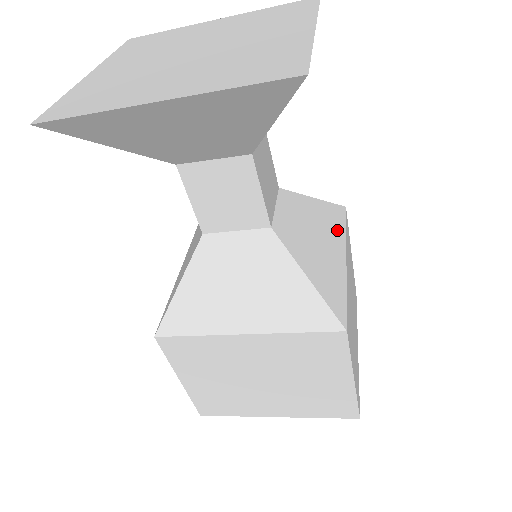
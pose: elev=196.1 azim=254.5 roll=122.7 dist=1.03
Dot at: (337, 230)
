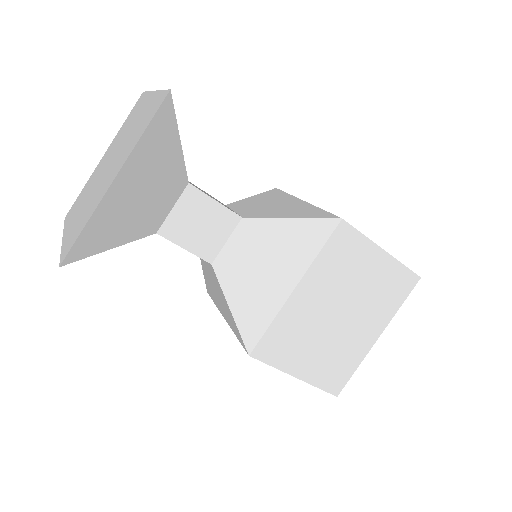
Dot at: (303, 254)
